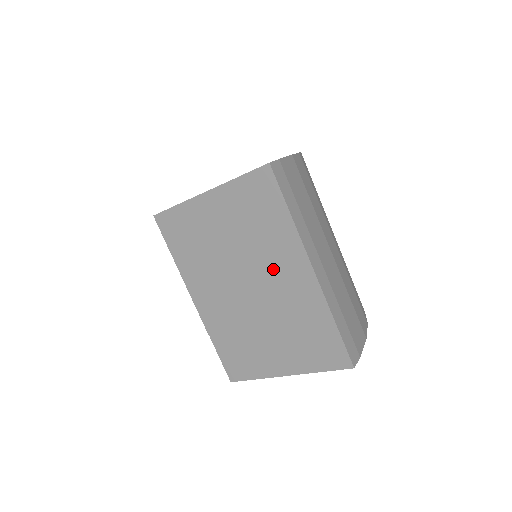
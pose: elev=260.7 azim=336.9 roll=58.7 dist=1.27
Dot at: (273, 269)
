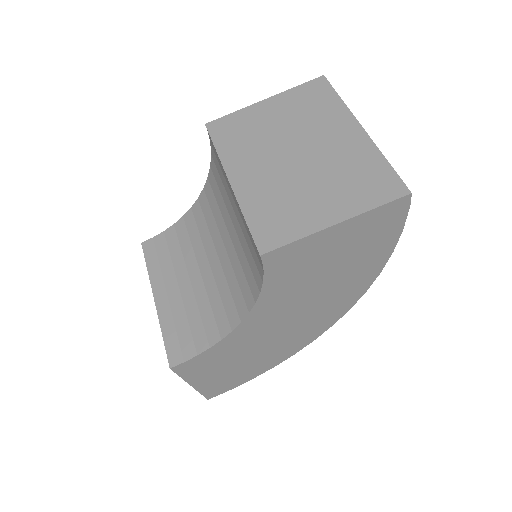
Dot at: (324, 135)
